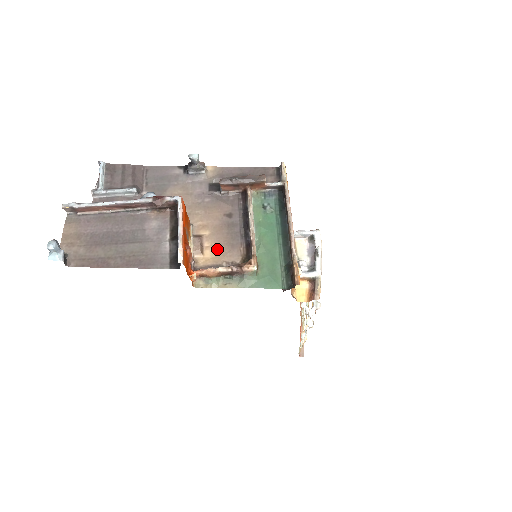
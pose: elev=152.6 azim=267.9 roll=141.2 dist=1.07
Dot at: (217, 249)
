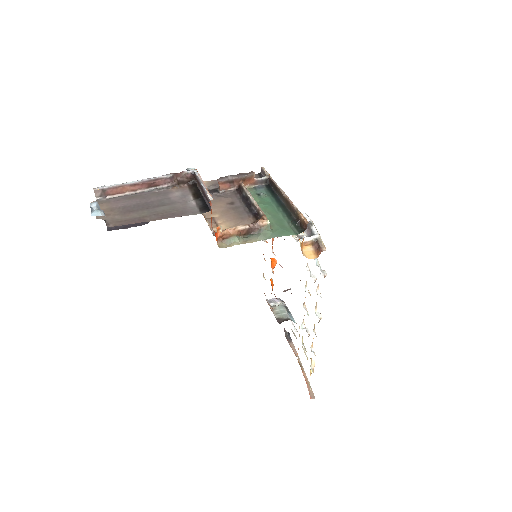
Dot at: (230, 223)
